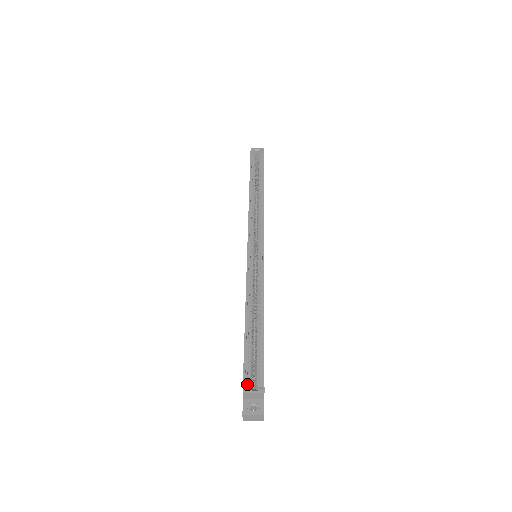
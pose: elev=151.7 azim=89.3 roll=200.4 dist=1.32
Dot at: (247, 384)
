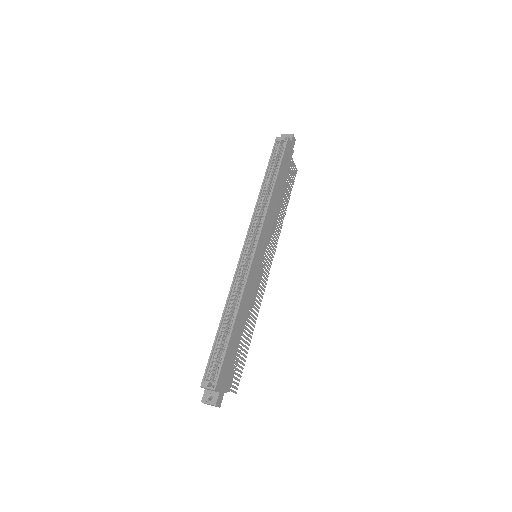
Dot at: (205, 381)
